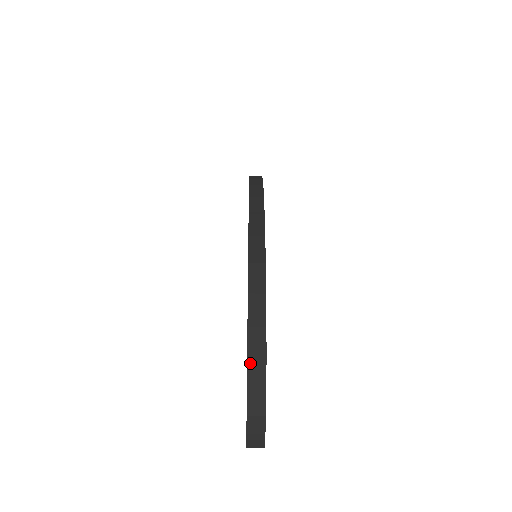
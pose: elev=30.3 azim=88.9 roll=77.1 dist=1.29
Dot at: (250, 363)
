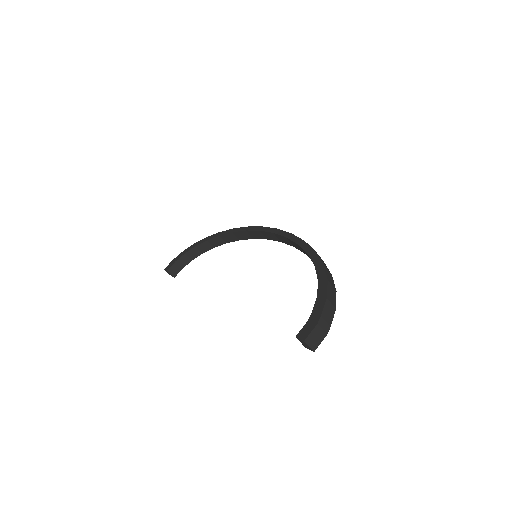
Dot at: (325, 268)
